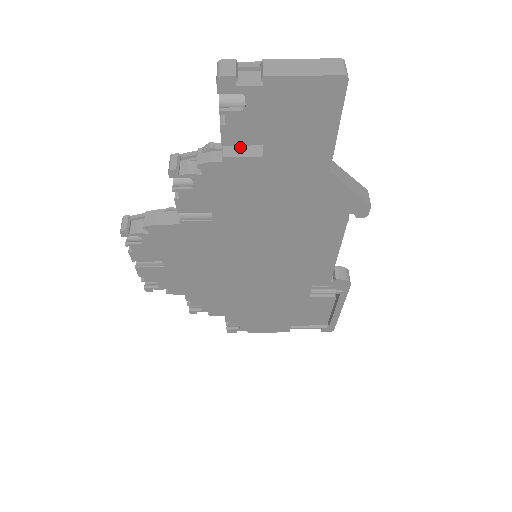
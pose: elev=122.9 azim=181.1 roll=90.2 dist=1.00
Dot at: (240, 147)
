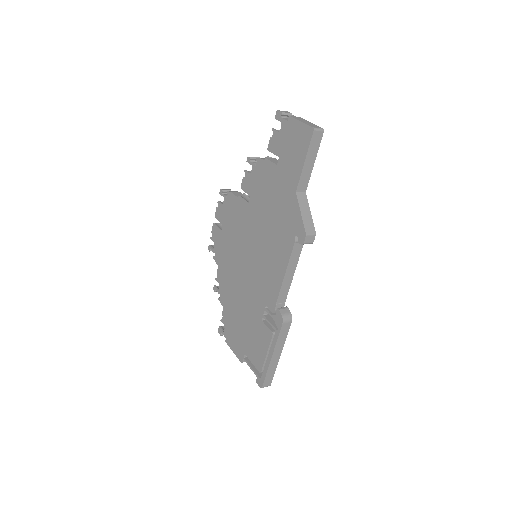
Dot at: (276, 161)
